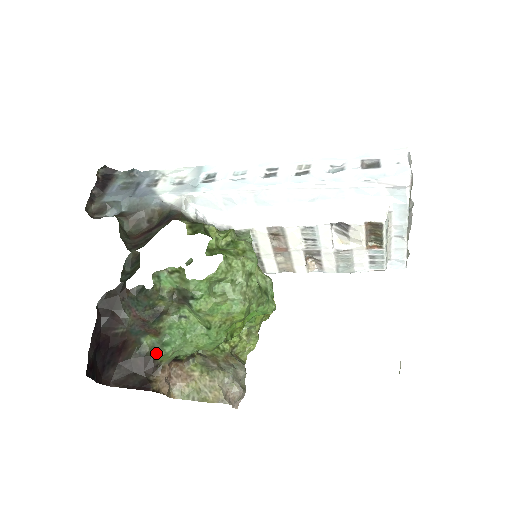
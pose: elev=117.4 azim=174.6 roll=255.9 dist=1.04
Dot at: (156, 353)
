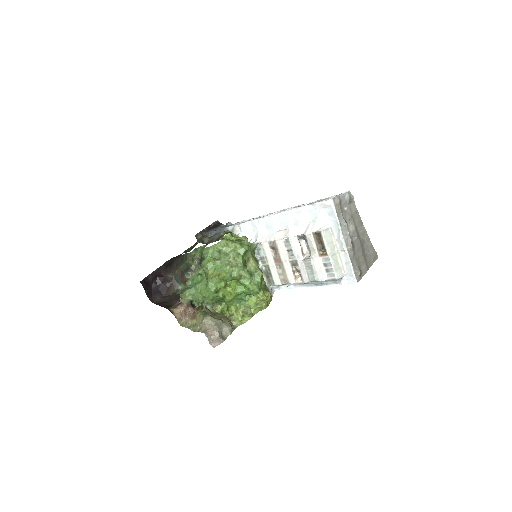
Dot at: (181, 293)
